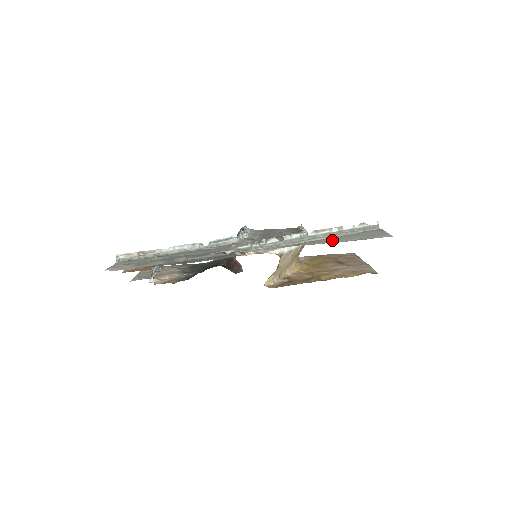
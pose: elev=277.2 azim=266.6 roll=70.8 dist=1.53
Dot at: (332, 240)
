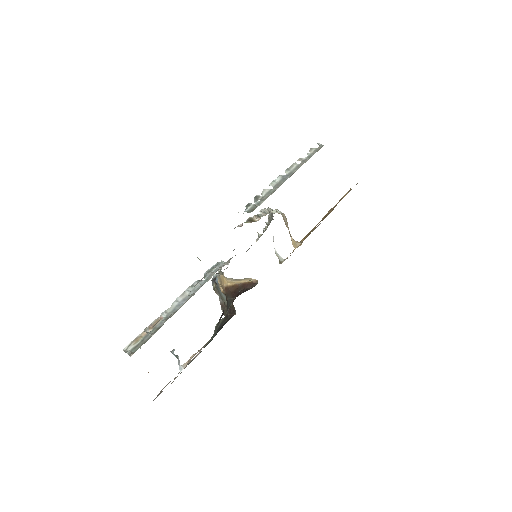
Dot at: occluded
